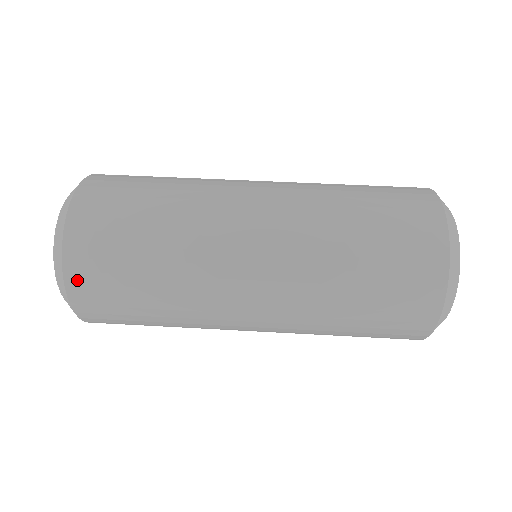
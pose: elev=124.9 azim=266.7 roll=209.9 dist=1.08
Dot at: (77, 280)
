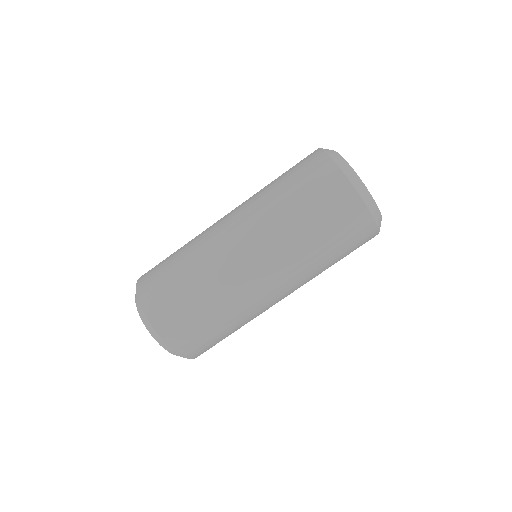
Dot at: (173, 339)
